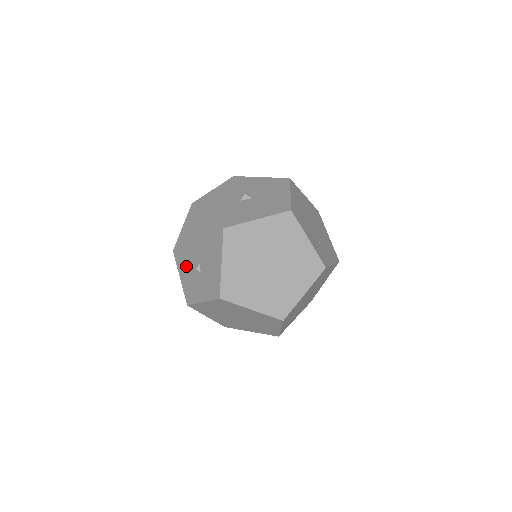
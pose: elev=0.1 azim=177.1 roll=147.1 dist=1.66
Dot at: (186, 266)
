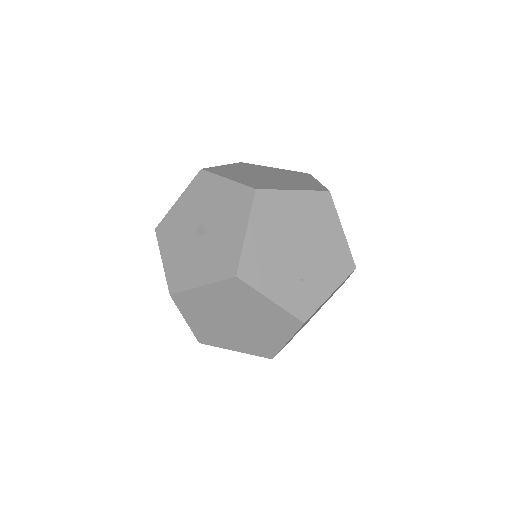
Dot at: occluded
